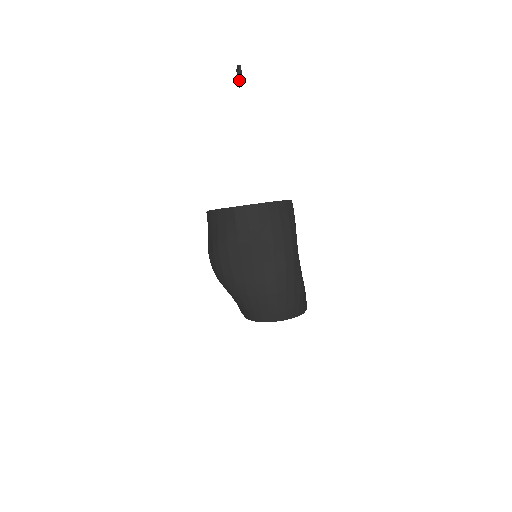
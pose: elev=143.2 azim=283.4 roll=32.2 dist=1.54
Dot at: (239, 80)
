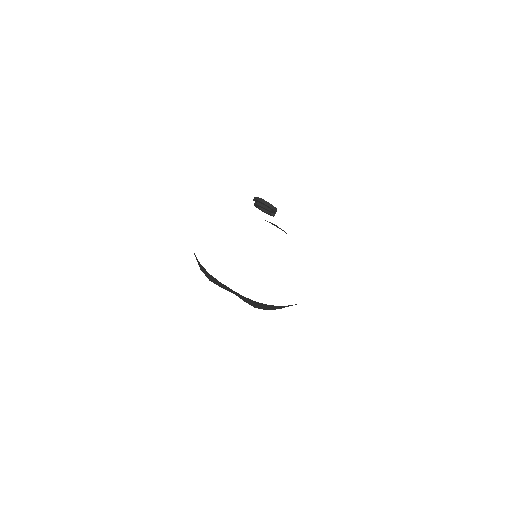
Dot at: (260, 205)
